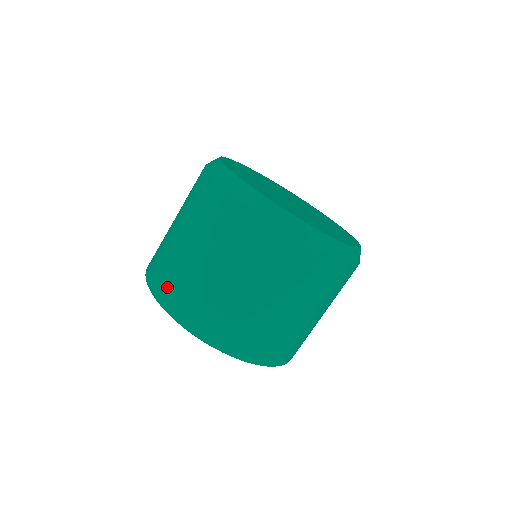
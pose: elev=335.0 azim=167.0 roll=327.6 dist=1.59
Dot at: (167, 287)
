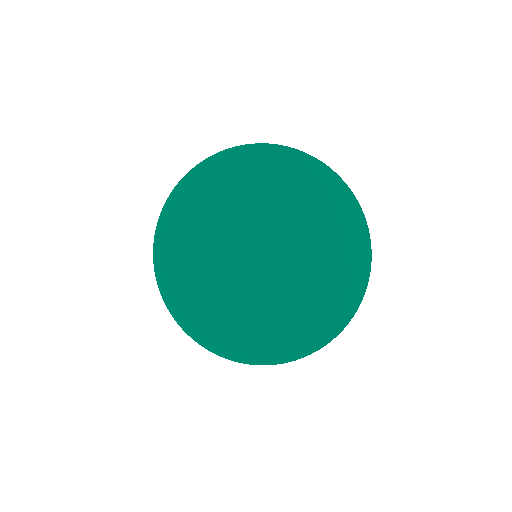
Dot at: occluded
